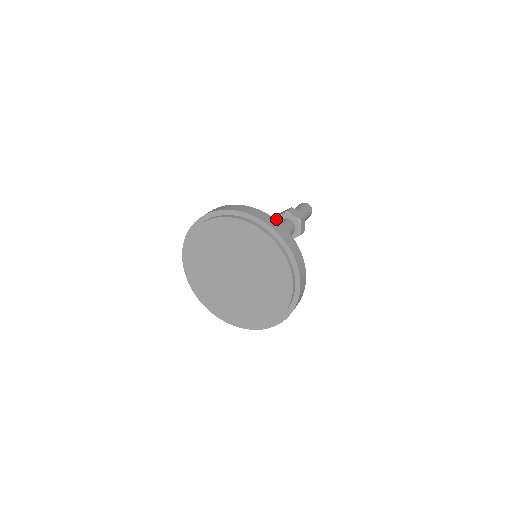
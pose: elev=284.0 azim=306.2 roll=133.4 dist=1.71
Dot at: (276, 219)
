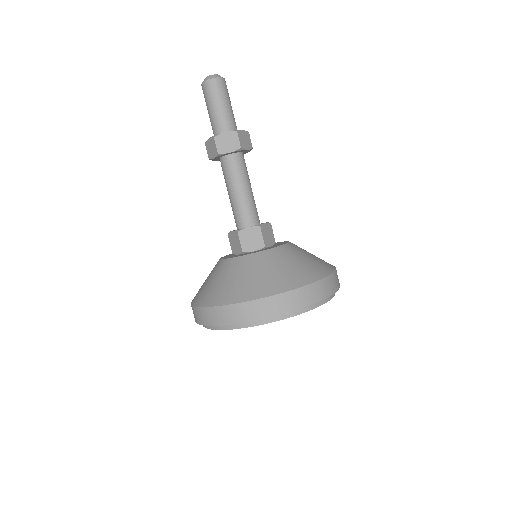
Dot at: (212, 160)
